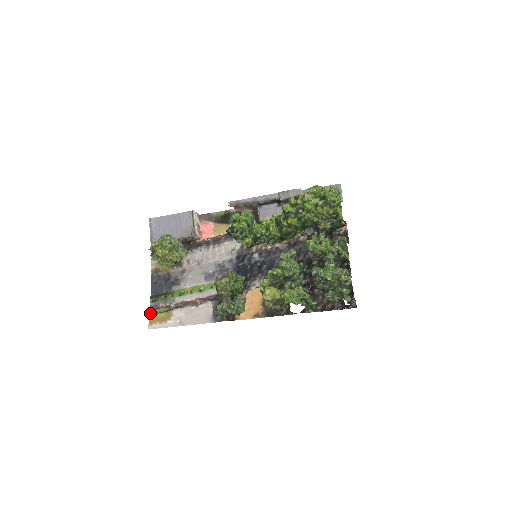
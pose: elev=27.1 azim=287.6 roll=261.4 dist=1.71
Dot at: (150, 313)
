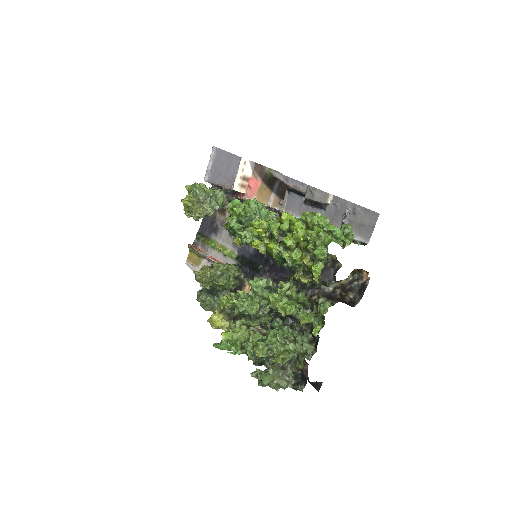
Dot at: (190, 249)
